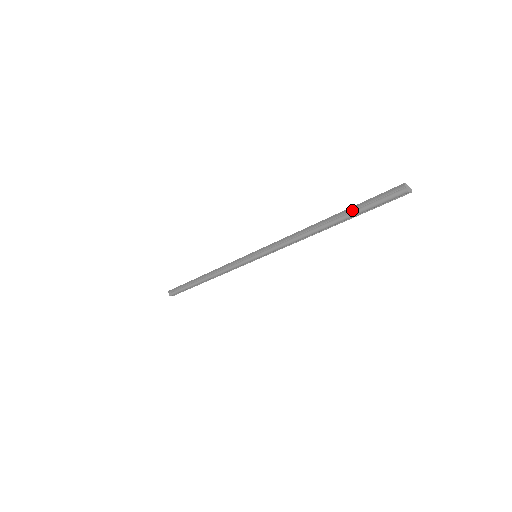
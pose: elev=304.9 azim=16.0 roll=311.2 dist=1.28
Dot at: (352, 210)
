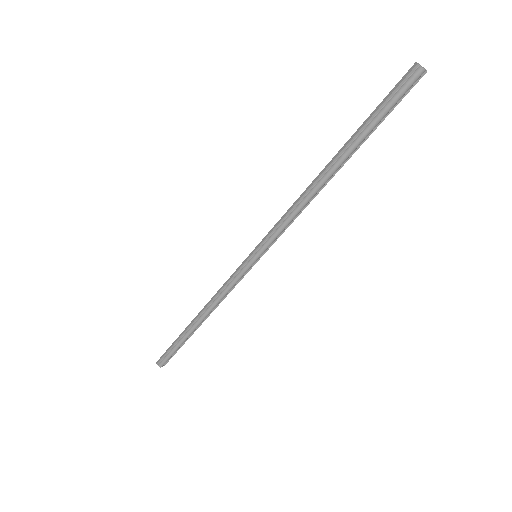
Dot at: (361, 131)
